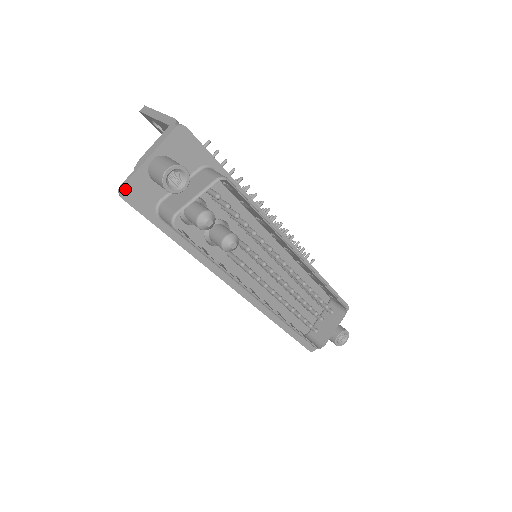
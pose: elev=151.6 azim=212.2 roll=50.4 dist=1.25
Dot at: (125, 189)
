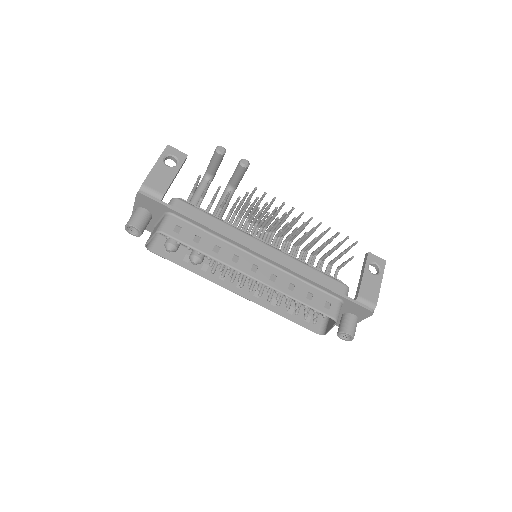
Dot at: occluded
